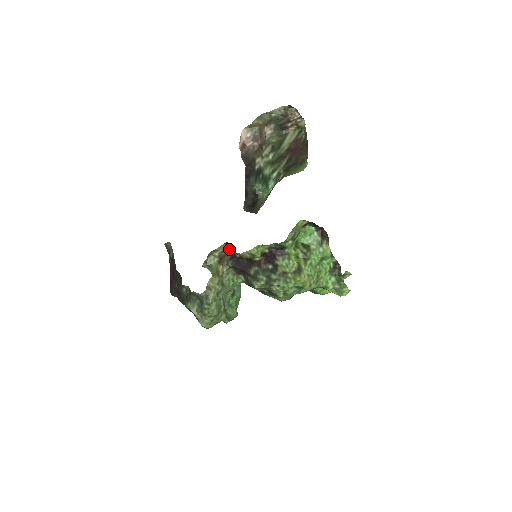
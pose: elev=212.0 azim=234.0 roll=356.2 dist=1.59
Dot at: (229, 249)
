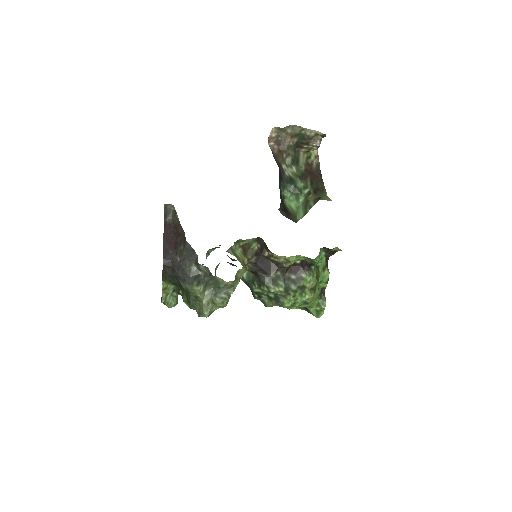
Dot at: (254, 244)
